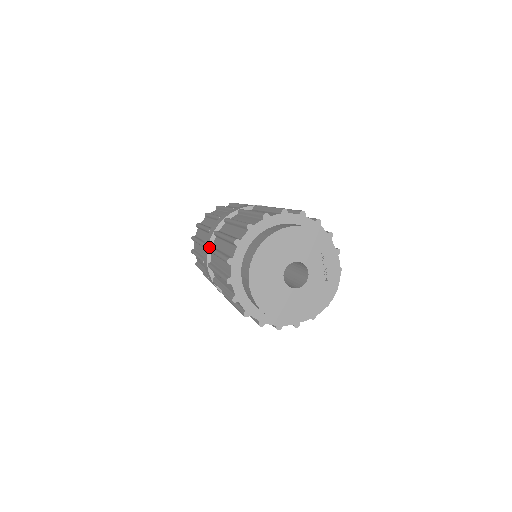
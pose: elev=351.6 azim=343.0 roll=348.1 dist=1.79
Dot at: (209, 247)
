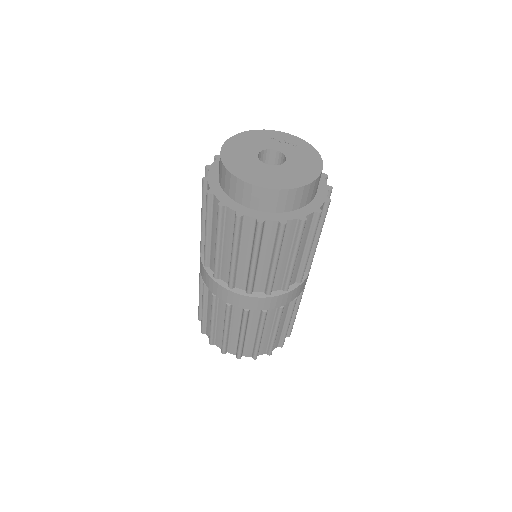
Dot at: (213, 274)
